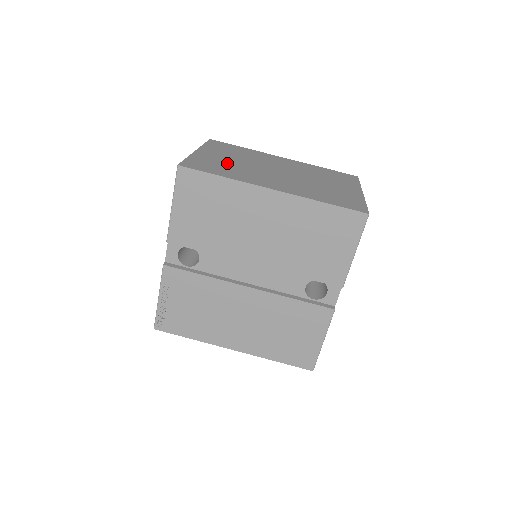
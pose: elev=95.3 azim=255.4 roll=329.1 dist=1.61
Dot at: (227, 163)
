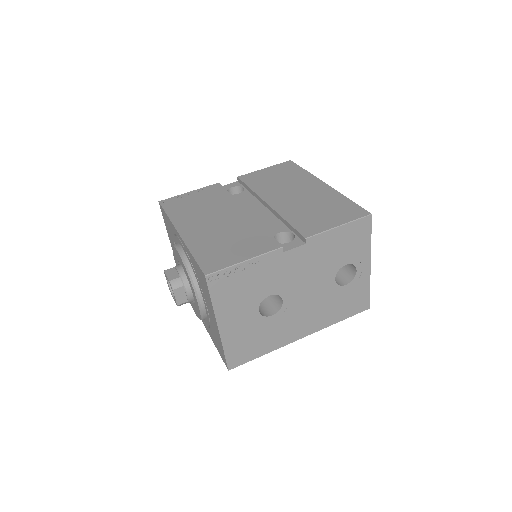
Dot at: occluded
